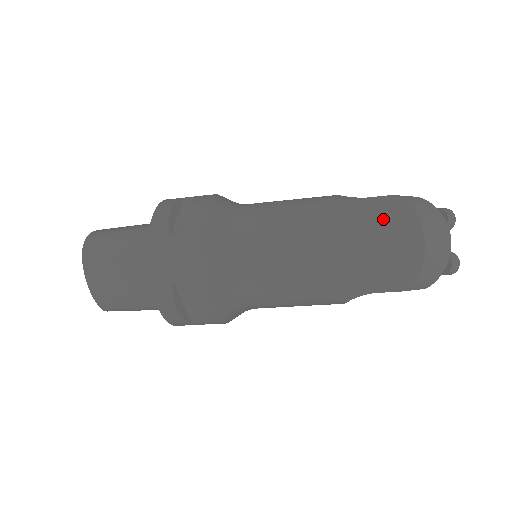
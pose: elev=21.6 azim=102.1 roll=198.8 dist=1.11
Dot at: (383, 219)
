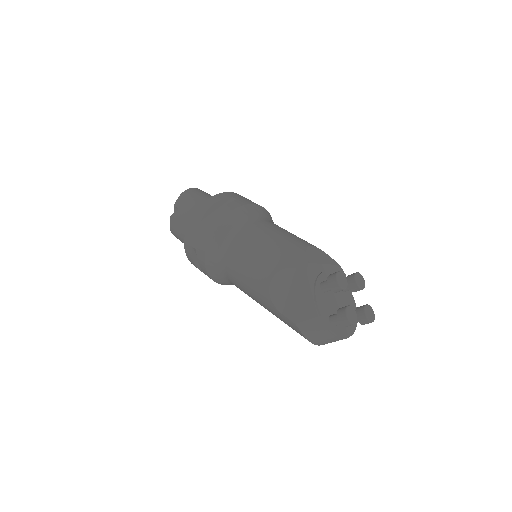
Dot at: occluded
